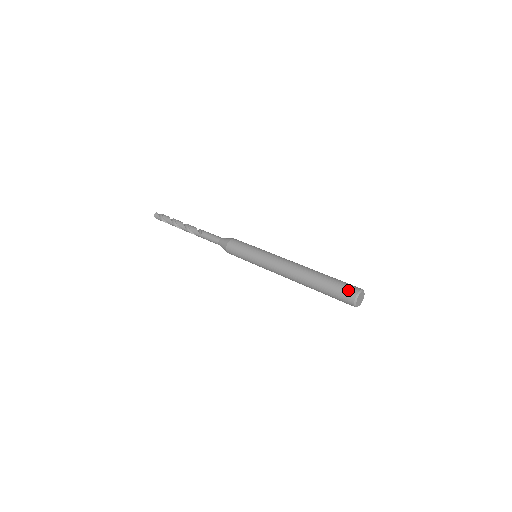
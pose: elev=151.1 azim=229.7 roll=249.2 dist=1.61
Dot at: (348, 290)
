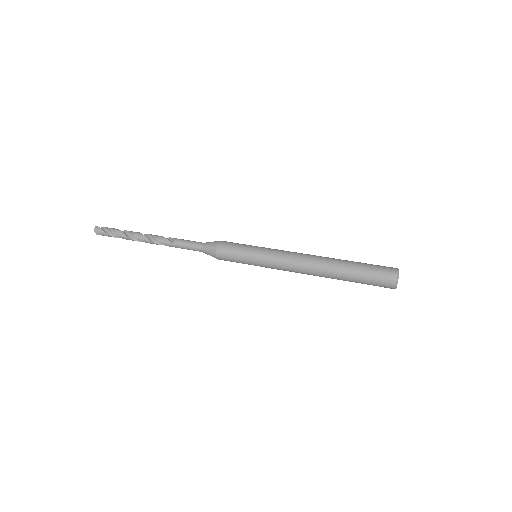
Dot at: (386, 271)
